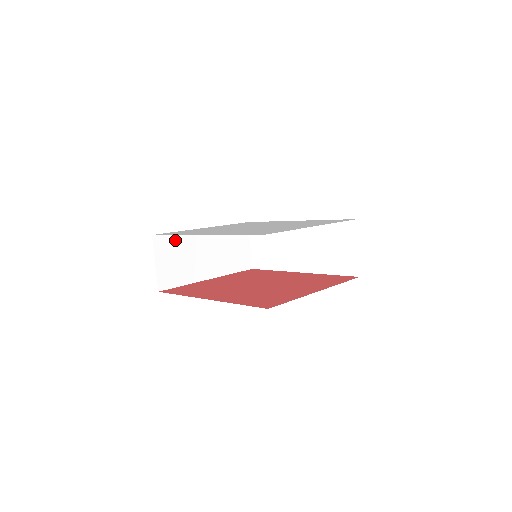
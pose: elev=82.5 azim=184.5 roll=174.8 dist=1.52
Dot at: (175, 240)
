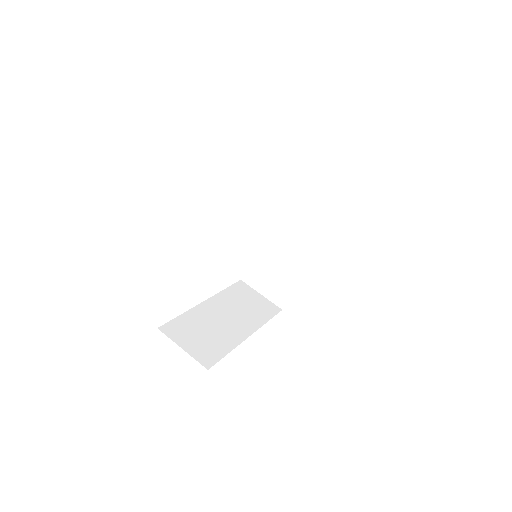
Dot at: (184, 322)
